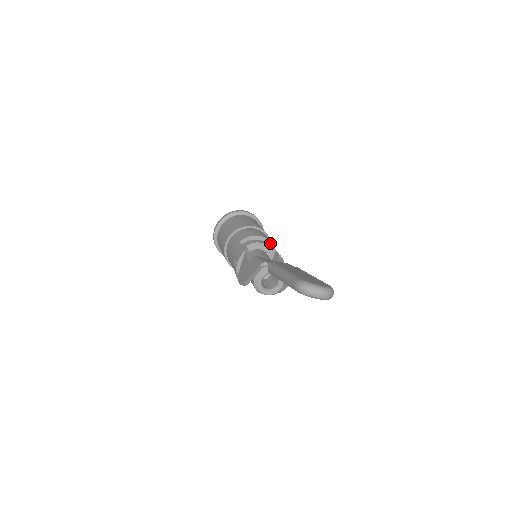
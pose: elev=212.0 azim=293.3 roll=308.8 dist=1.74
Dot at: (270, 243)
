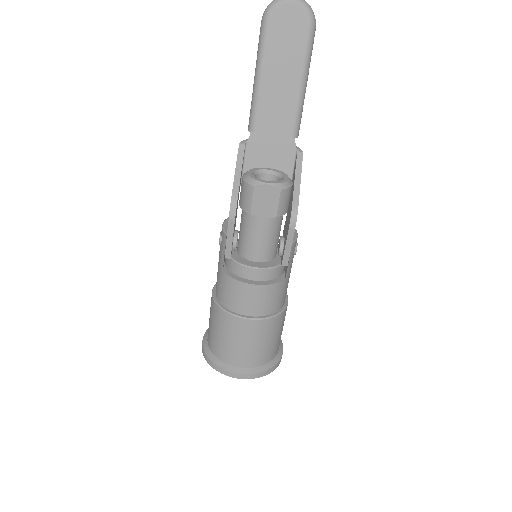
Dot at: occluded
